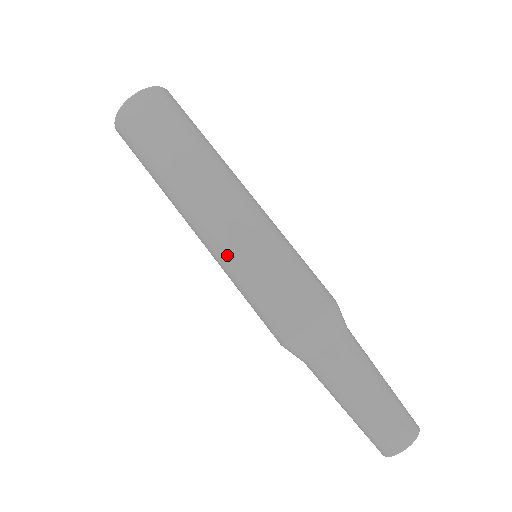
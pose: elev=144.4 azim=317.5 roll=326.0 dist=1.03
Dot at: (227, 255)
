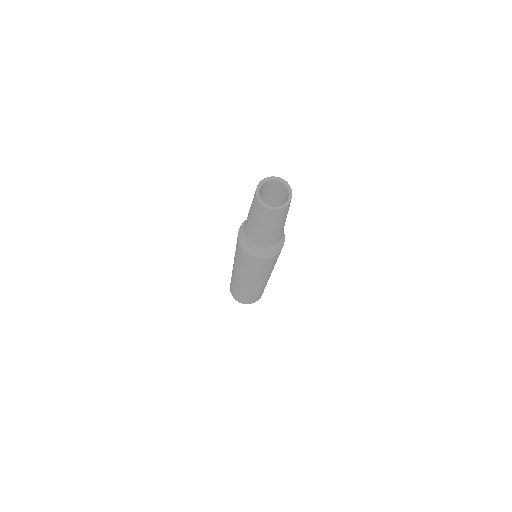
Dot at: occluded
